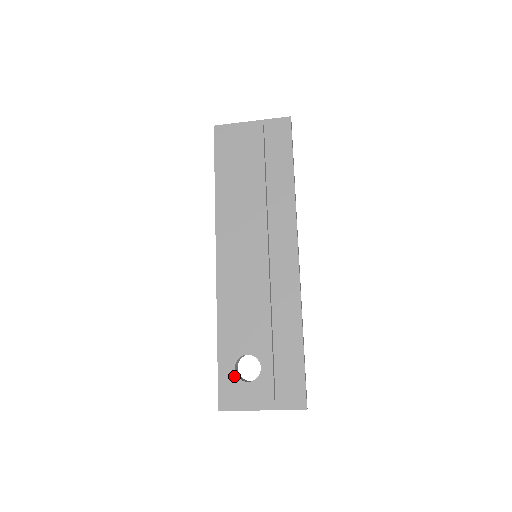
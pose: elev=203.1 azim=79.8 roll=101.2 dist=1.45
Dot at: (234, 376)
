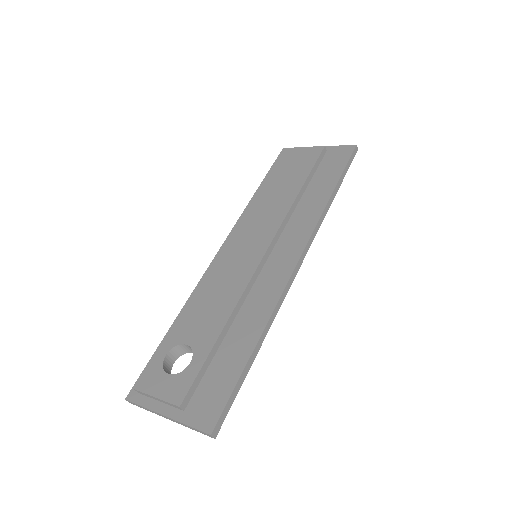
Dot at: (160, 363)
